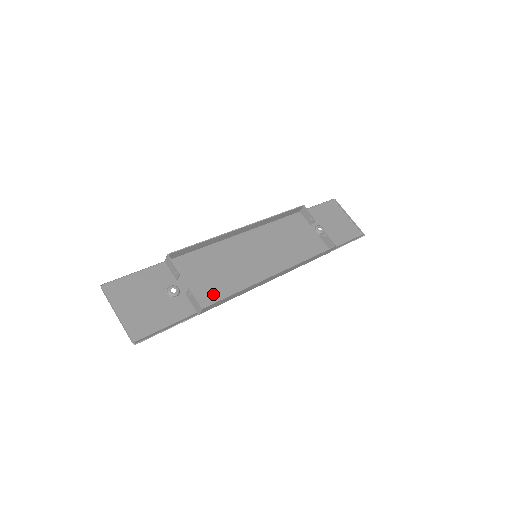
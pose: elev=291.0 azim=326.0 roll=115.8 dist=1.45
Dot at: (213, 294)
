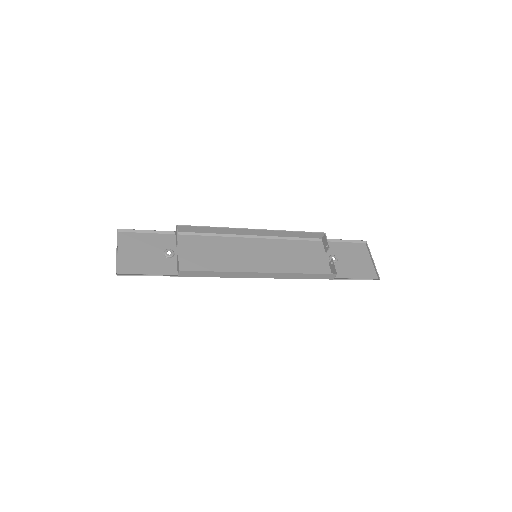
Dot at: (200, 268)
